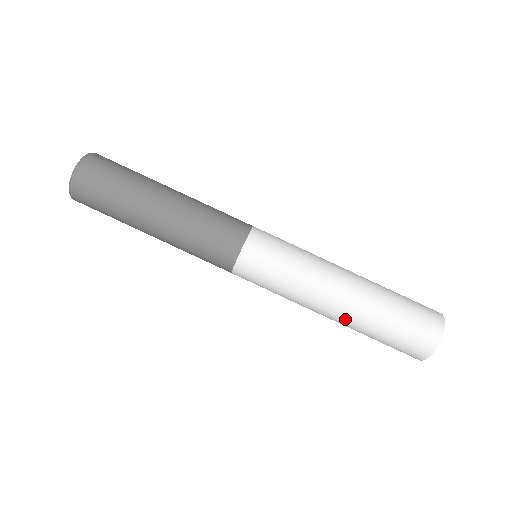
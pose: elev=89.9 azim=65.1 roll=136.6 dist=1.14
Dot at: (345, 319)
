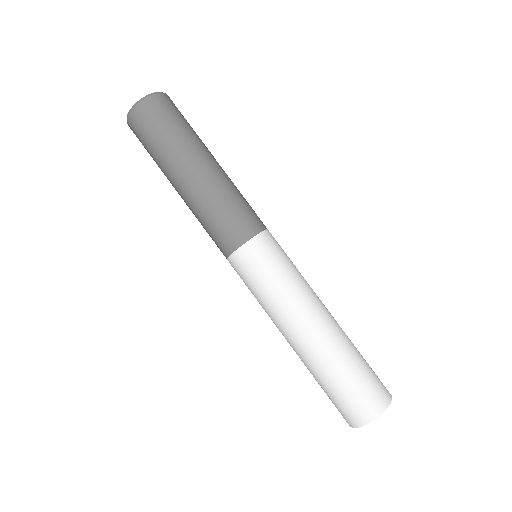
Dot at: (323, 340)
